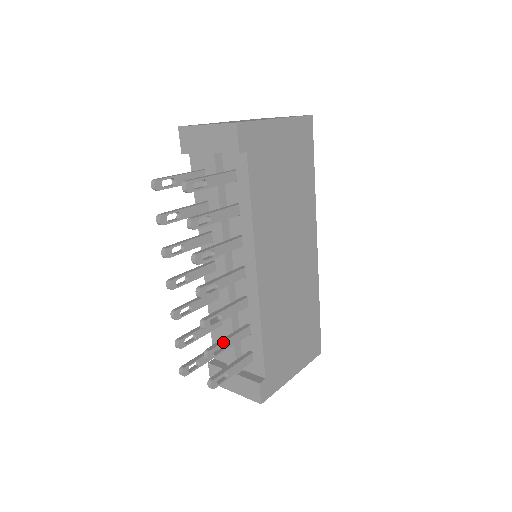
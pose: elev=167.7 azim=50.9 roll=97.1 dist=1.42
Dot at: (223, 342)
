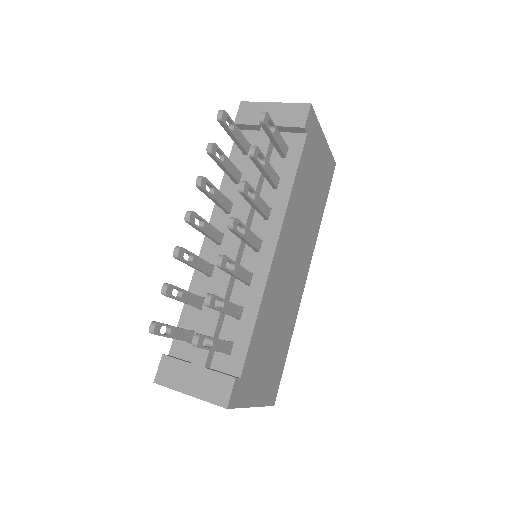
Dot at: (224, 299)
